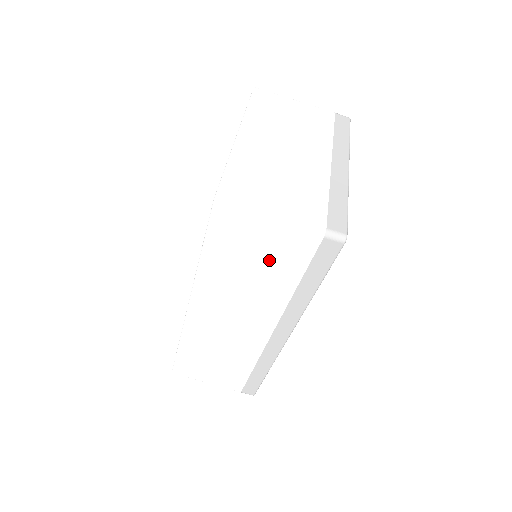
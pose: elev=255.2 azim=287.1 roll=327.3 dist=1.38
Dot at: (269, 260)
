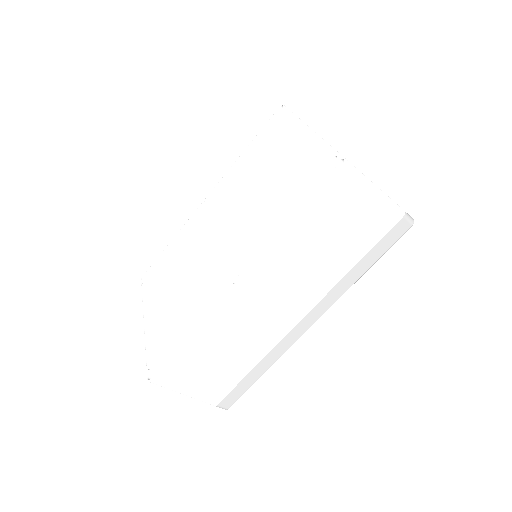
Dot at: (350, 233)
